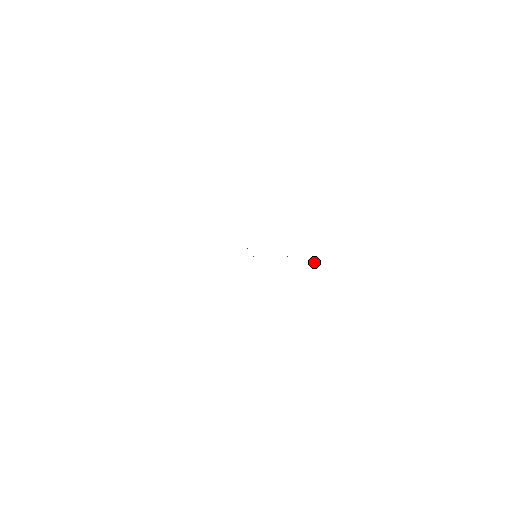
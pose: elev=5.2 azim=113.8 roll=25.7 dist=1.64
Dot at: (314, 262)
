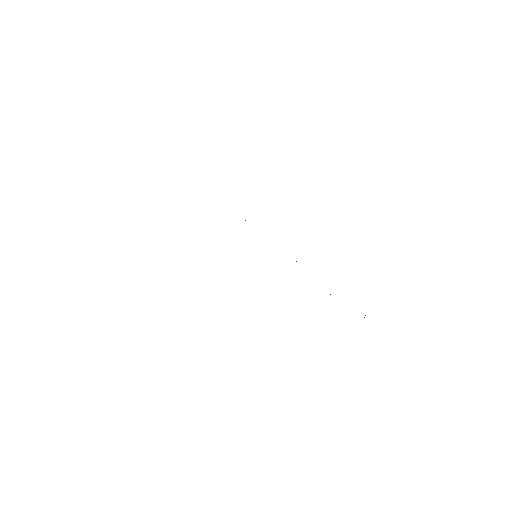
Dot at: occluded
